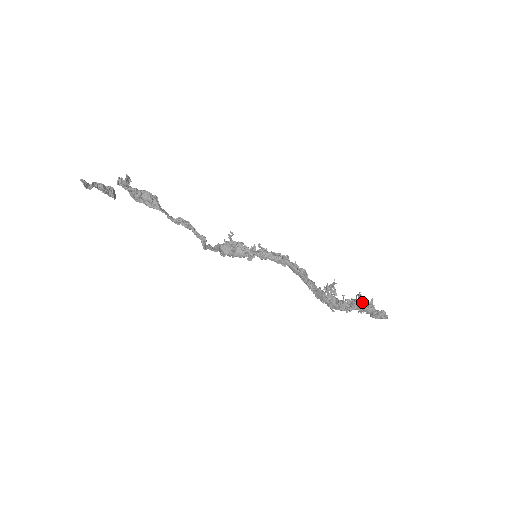
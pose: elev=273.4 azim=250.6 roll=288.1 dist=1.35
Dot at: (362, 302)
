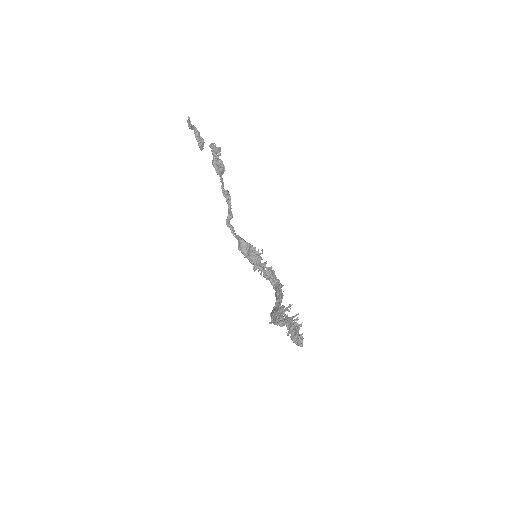
Dot at: (294, 322)
